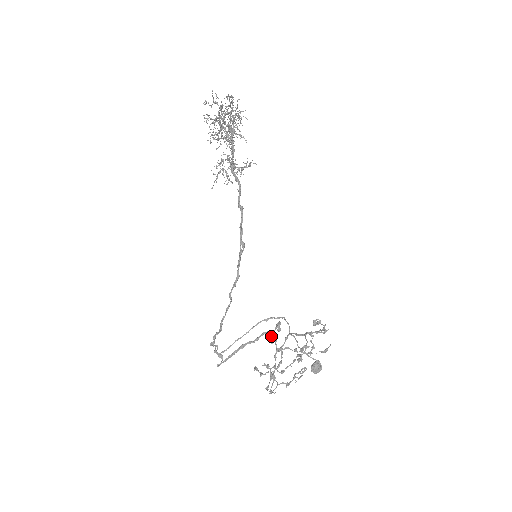
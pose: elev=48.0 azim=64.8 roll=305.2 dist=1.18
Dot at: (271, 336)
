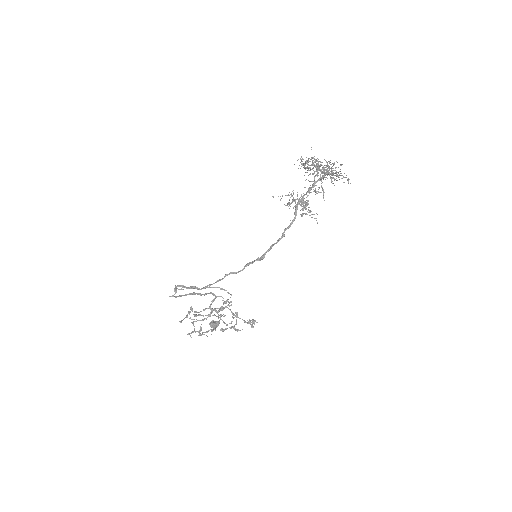
Dot at: (222, 309)
